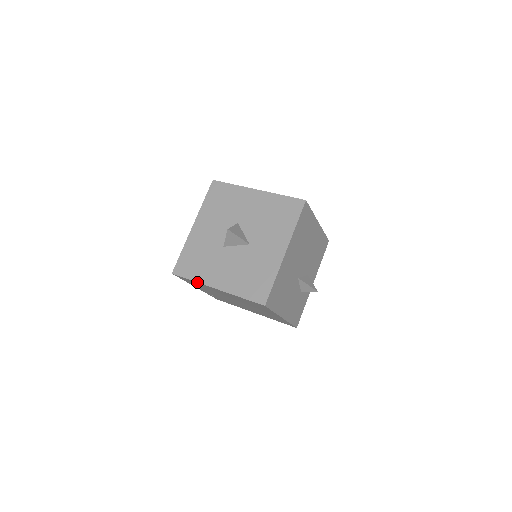
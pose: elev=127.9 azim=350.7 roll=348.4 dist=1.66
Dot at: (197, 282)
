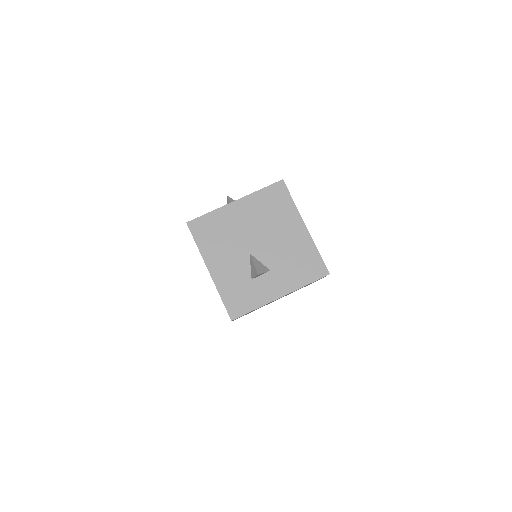
Dot at: occluded
